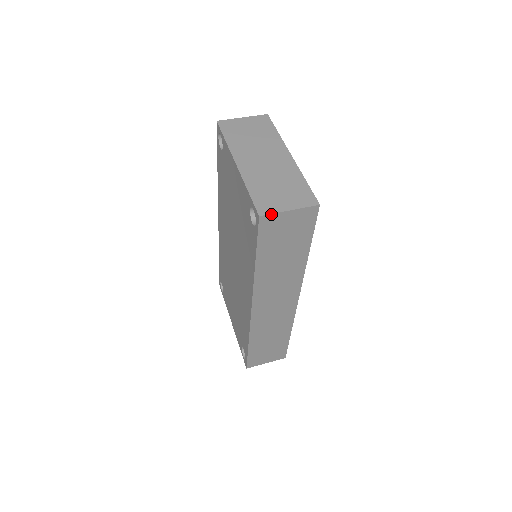
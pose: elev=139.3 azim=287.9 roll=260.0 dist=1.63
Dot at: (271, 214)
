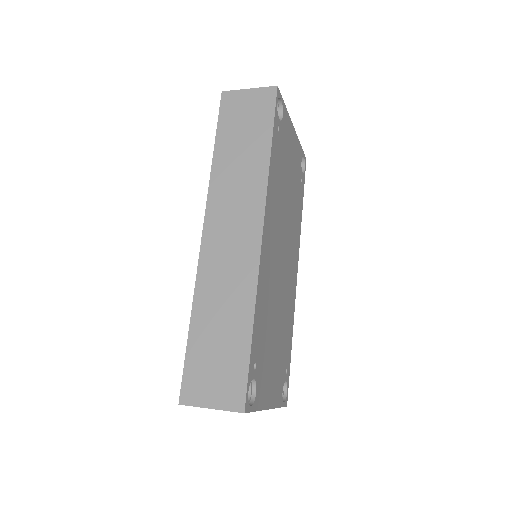
Dot at: (232, 91)
